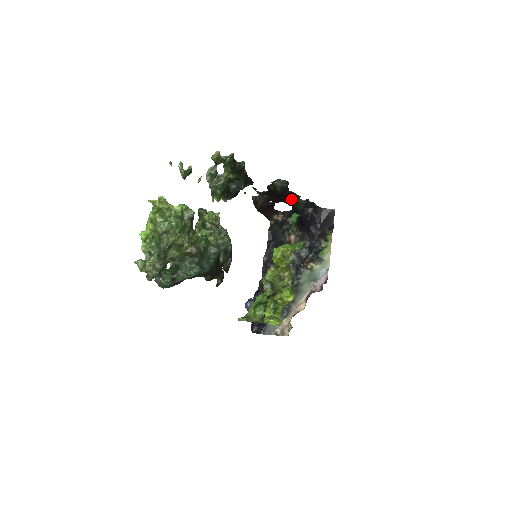
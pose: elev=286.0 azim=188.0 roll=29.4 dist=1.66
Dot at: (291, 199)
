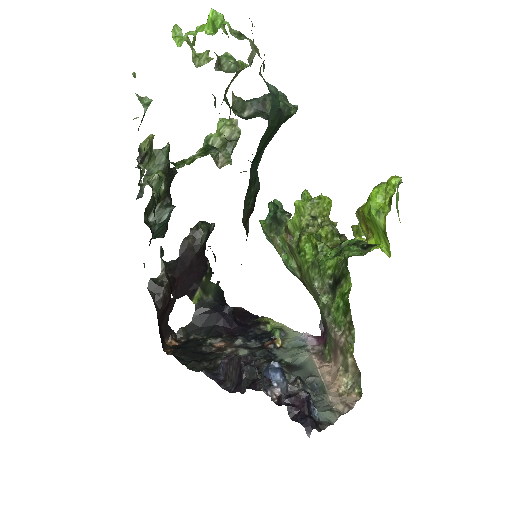
Dot at: (201, 280)
